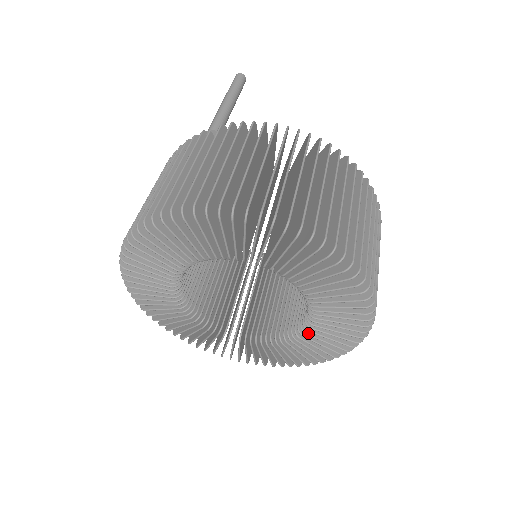
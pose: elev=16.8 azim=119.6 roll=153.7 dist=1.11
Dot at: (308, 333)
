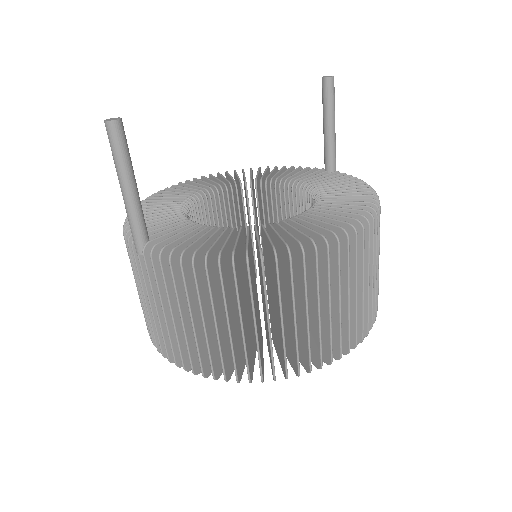
Dot at: occluded
